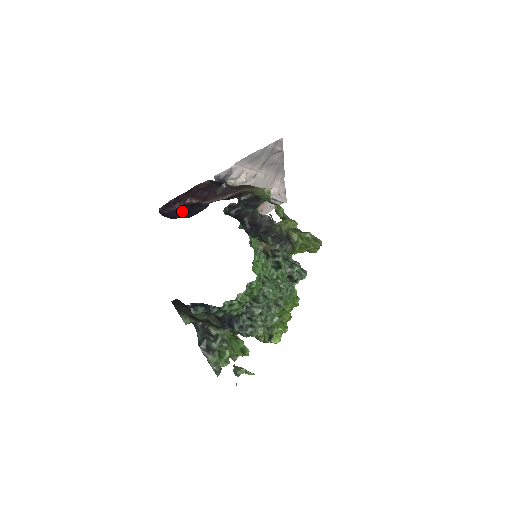
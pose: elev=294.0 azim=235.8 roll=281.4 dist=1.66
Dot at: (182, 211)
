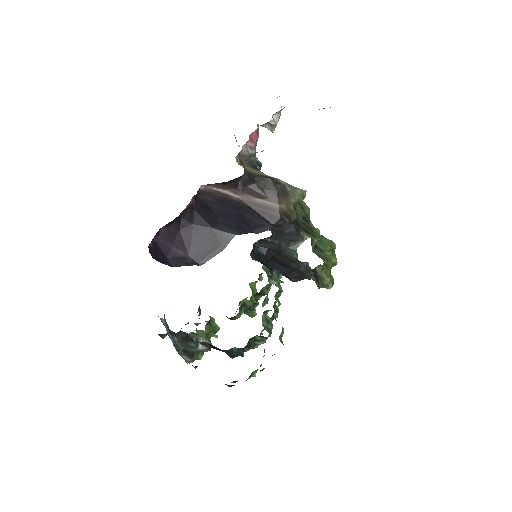
Dot at: (179, 234)
